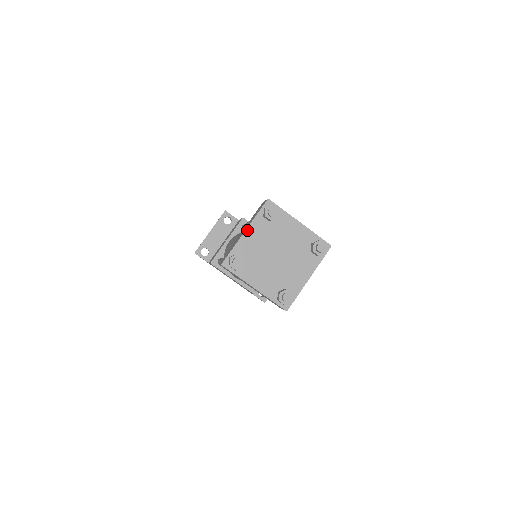
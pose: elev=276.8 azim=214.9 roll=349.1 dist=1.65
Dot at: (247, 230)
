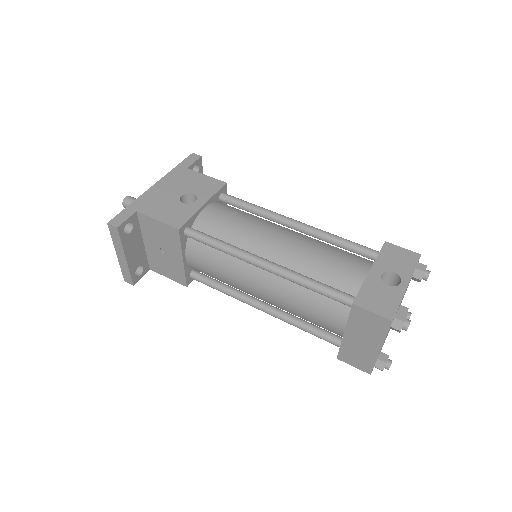
Dot at: occluded
